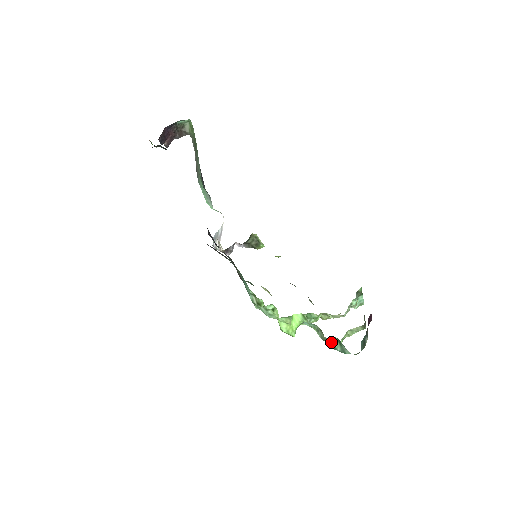
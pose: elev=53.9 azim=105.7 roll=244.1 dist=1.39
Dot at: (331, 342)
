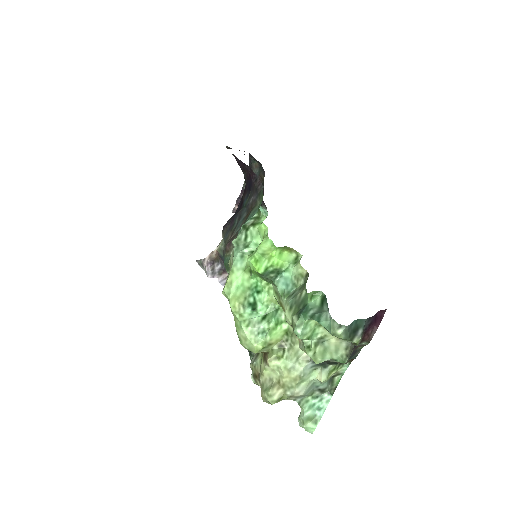
Dot at: (309, 297)
